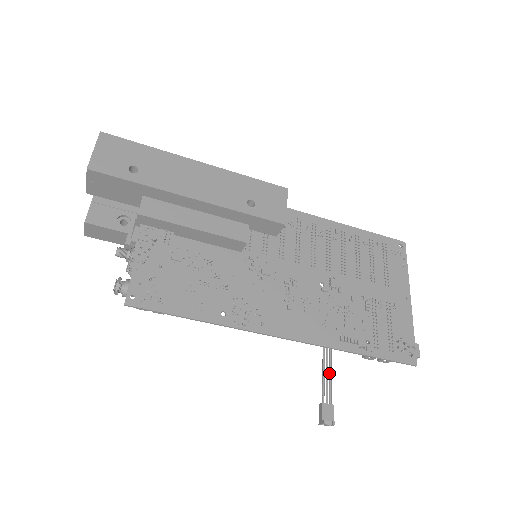
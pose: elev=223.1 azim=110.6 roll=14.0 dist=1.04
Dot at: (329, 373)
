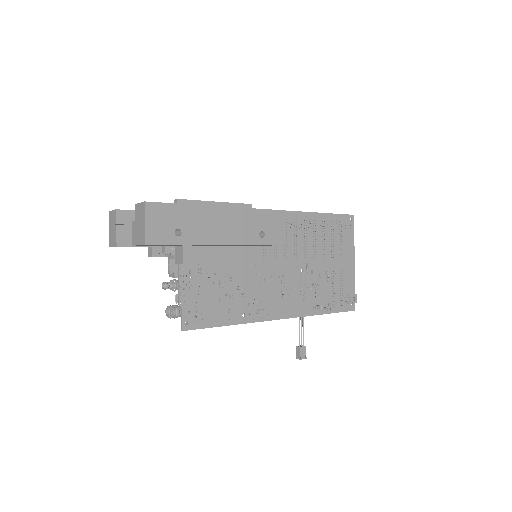
Dot at: (303, 326)
